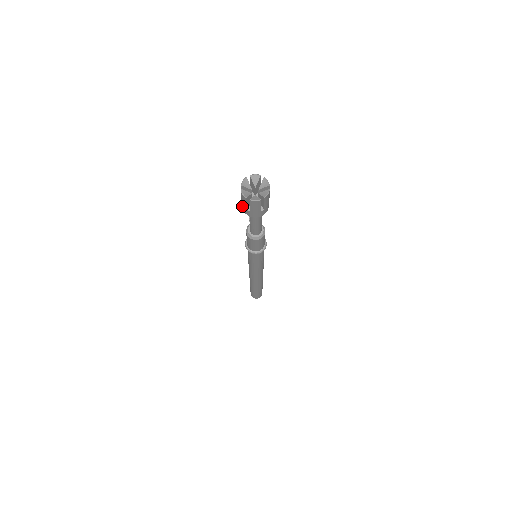
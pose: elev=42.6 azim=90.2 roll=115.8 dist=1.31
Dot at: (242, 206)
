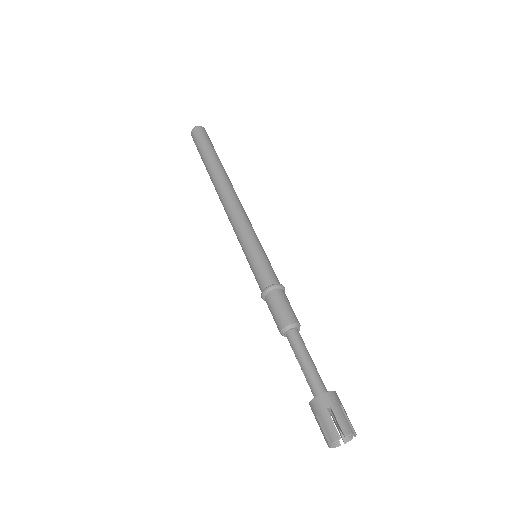
Dot at: (312, 411)
